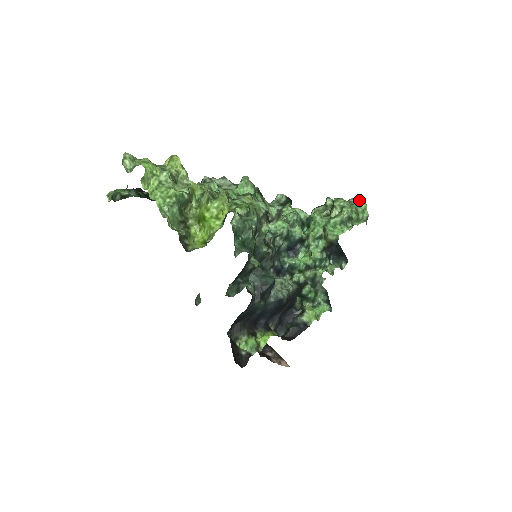
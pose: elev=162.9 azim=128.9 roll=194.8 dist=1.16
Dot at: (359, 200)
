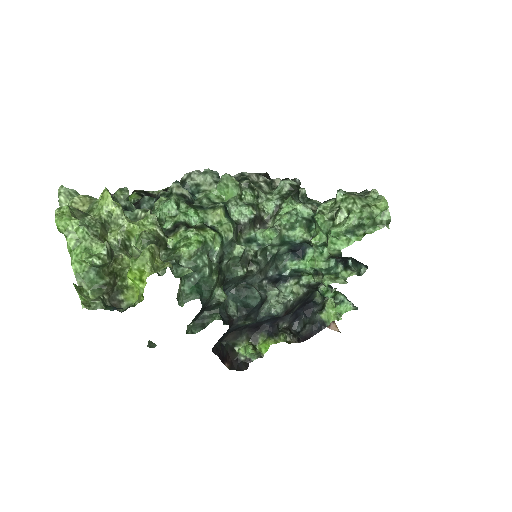
Dot at: (380, 195)
